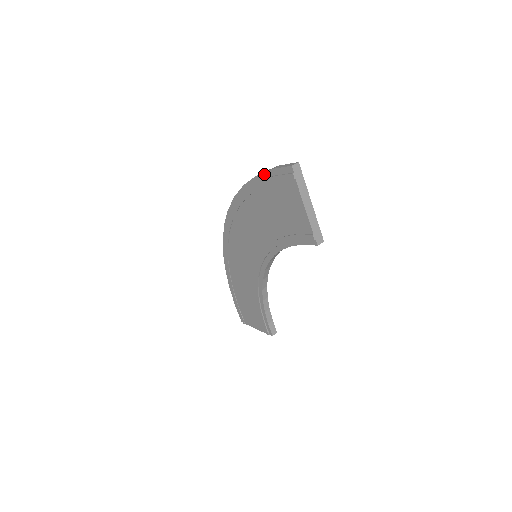
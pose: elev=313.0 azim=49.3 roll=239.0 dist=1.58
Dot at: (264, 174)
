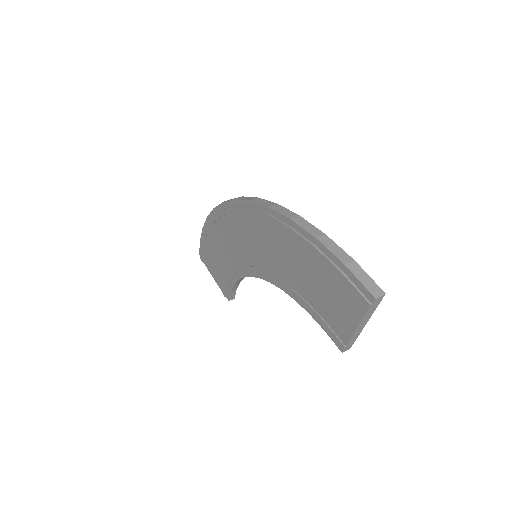
Dot at: (330, 253)
